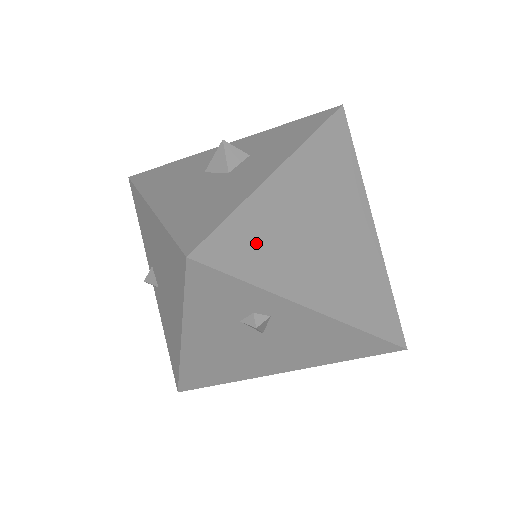
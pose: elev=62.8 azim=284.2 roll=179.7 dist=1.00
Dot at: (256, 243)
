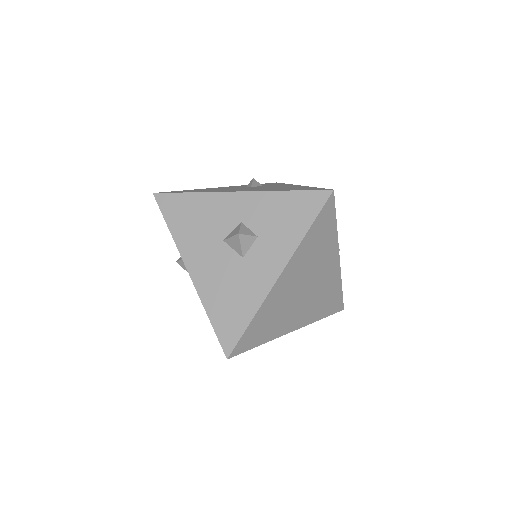
Dot at: (263, 327)
